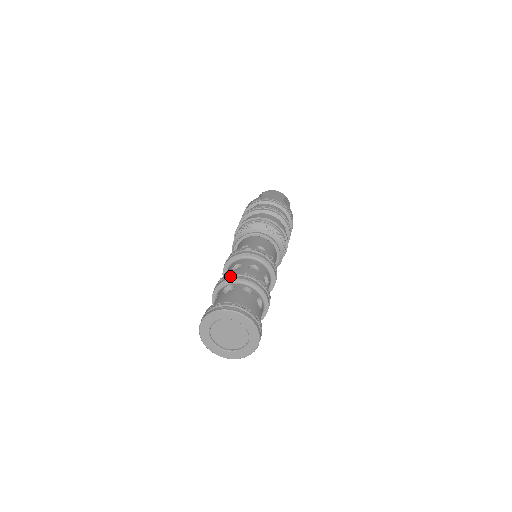
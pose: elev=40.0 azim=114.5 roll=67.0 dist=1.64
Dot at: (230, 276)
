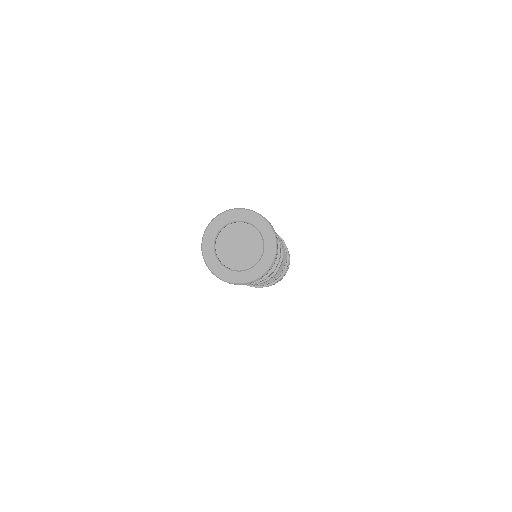
Dot at: occluded
